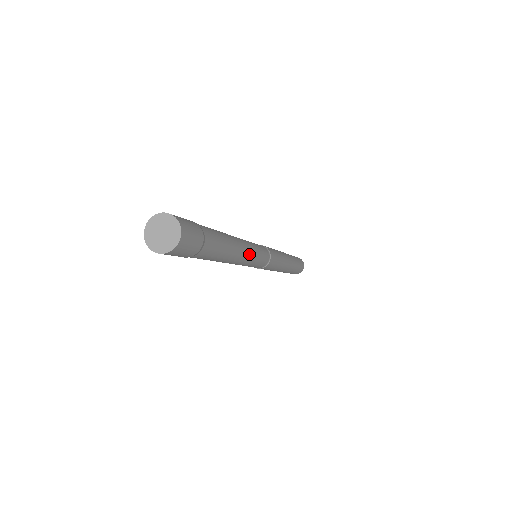
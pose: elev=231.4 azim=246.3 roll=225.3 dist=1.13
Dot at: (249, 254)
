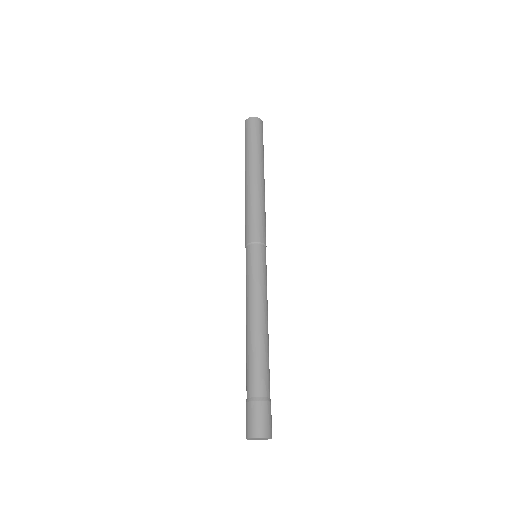
Dot at: occluded
